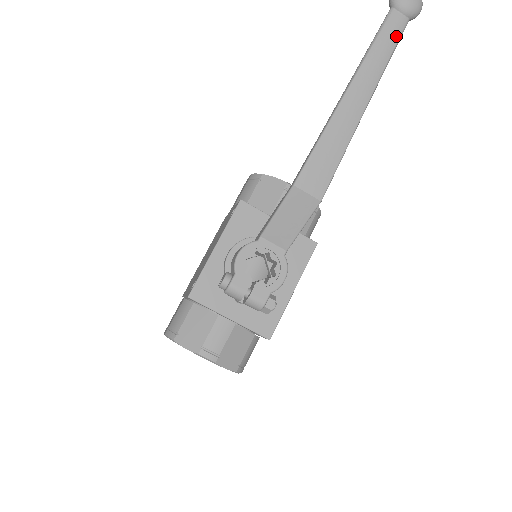
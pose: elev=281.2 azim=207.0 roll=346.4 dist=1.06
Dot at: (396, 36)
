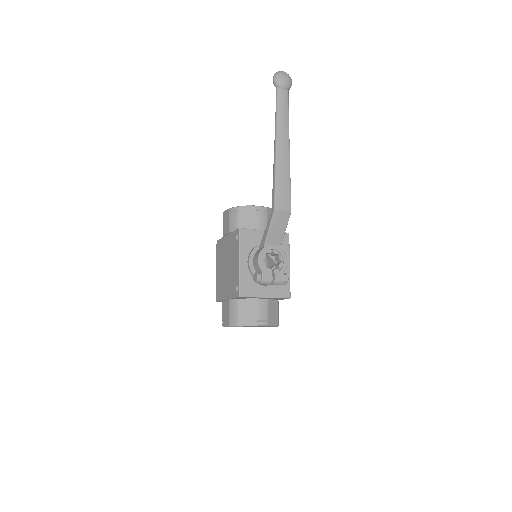
Dot at: (287, 103)
